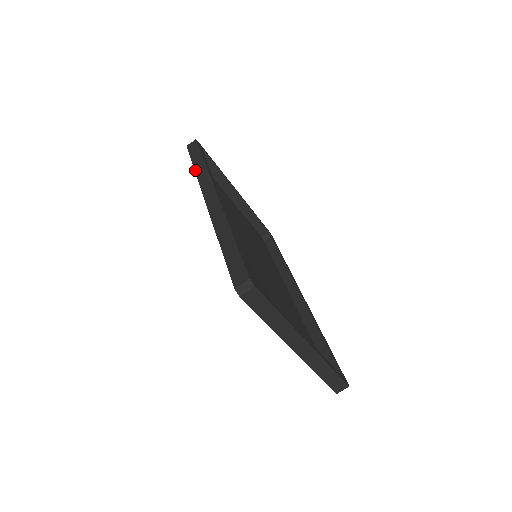
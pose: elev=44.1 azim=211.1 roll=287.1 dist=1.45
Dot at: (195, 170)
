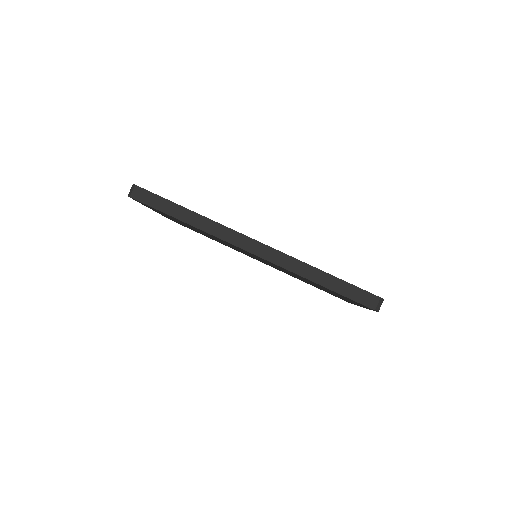
Dot at: (190, 224)
